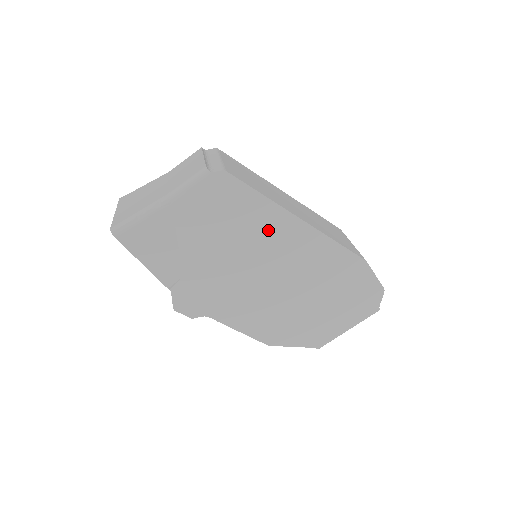
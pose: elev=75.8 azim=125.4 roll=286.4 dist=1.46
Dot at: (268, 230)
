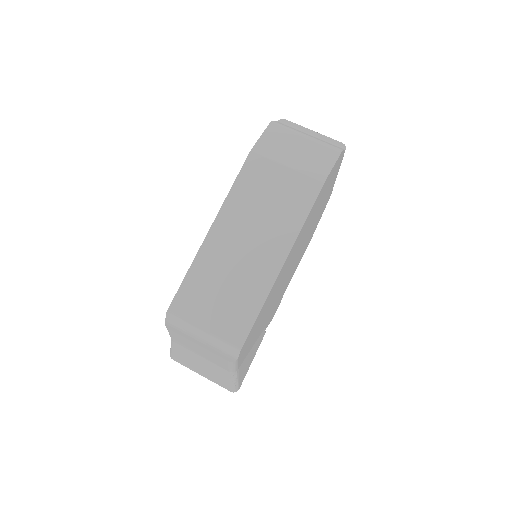
Dot at: (275, 288)
